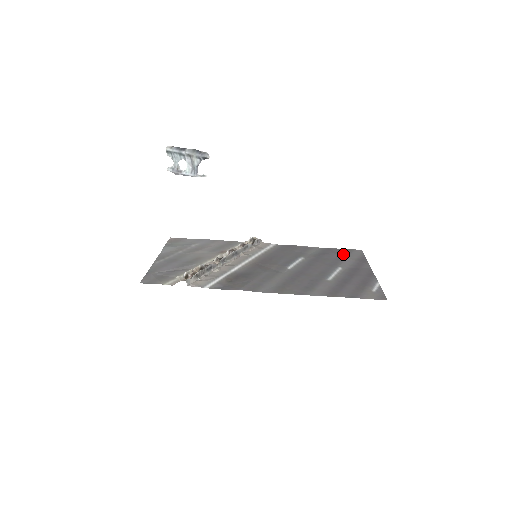
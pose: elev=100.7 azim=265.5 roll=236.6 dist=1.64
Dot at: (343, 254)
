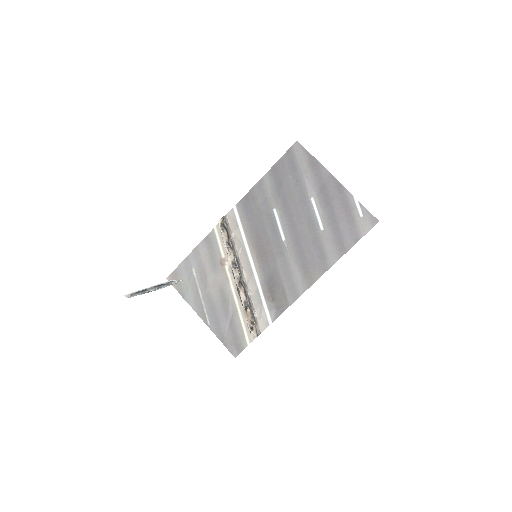
Dot at: (293, 168)
